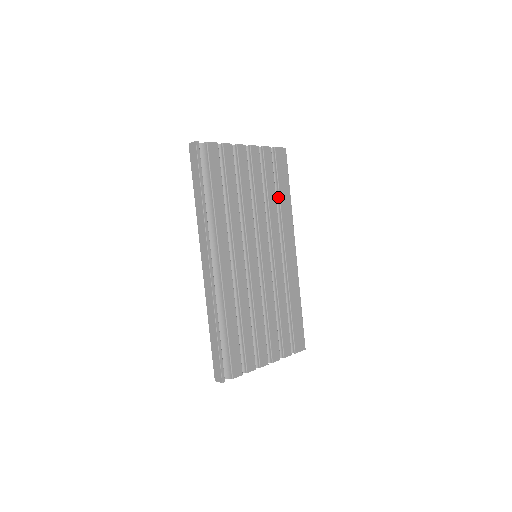
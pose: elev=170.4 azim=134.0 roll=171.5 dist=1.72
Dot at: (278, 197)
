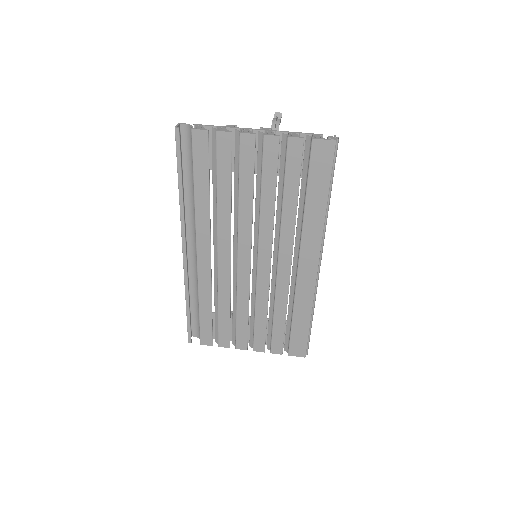
Dot at: (304, 202)
